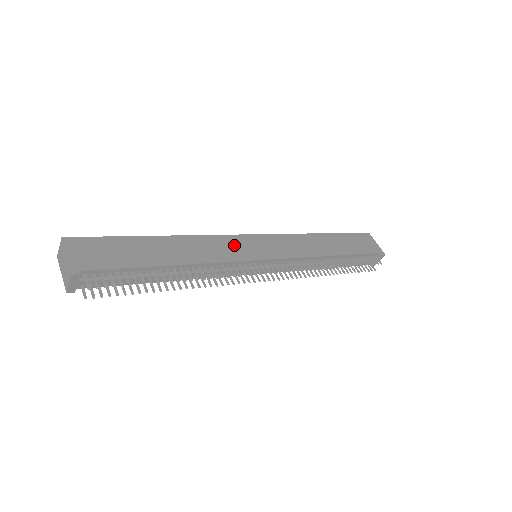
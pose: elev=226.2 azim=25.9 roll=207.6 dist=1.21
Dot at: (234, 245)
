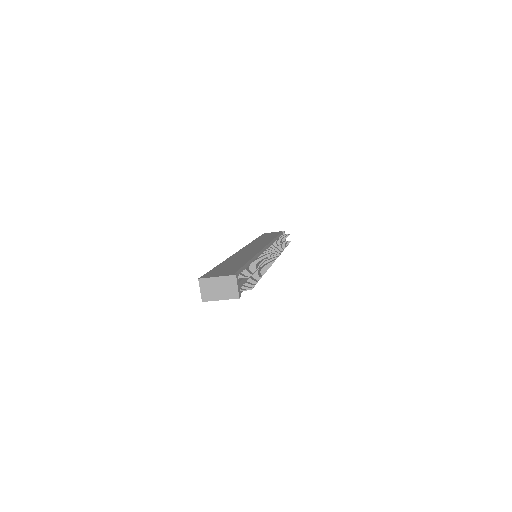
Dot at: occluded
